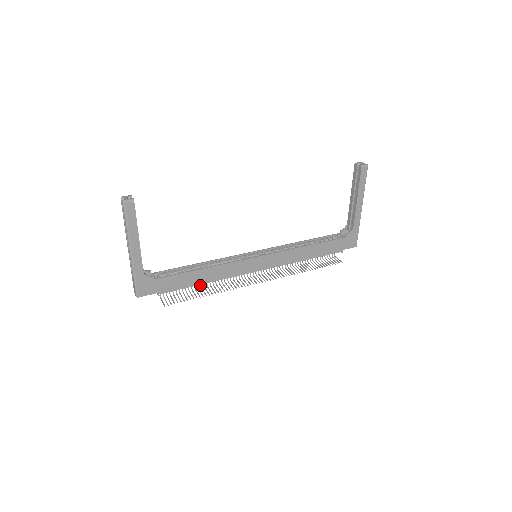
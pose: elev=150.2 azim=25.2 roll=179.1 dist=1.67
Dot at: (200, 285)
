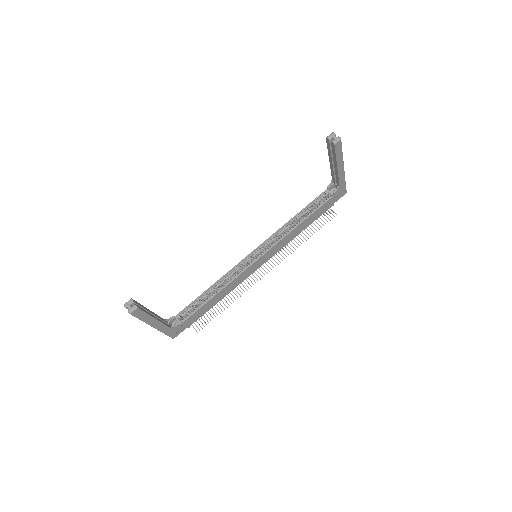
Dot at: occluded
